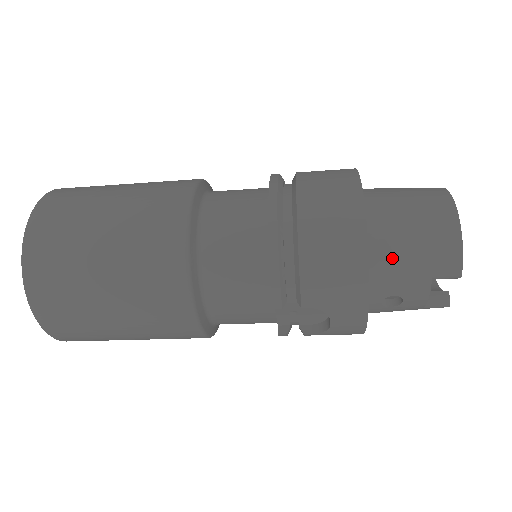
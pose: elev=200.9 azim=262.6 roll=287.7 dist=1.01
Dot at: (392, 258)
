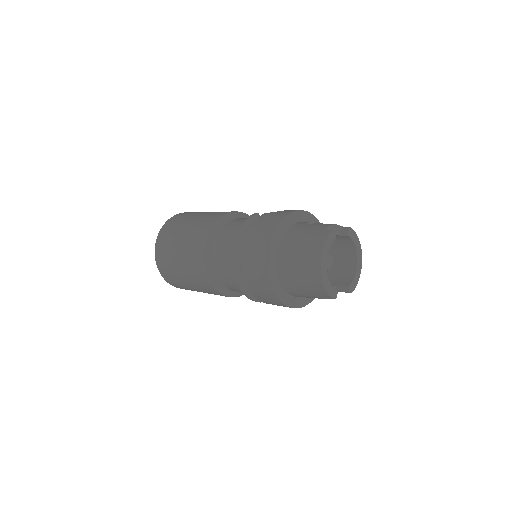
Dot at: (296, 291)
